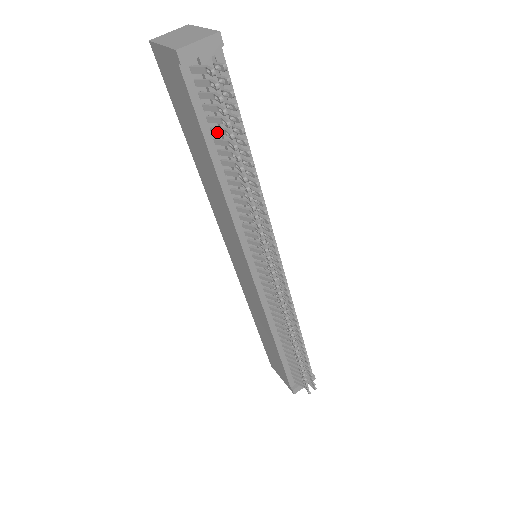
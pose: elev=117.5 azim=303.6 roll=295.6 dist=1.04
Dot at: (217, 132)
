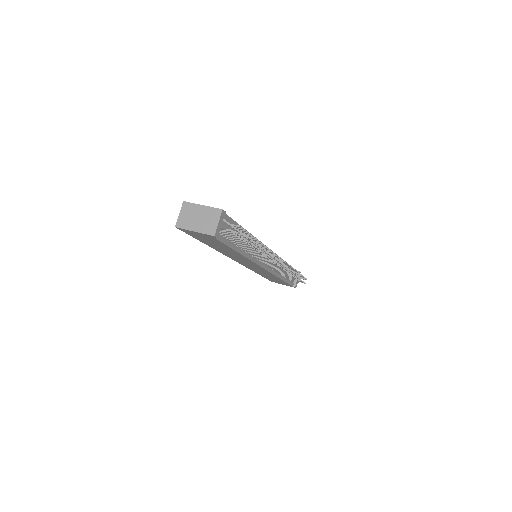
Dot at: (236, 242)
